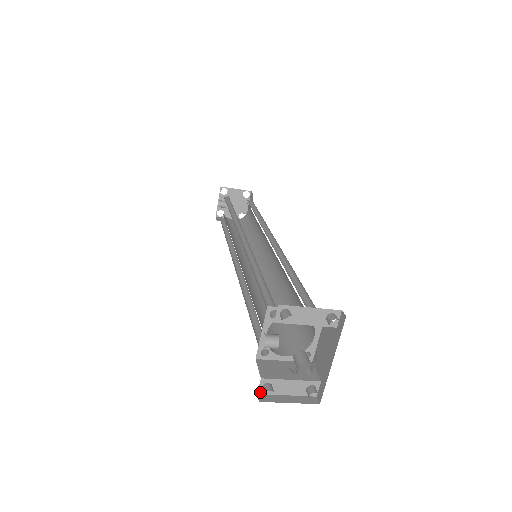
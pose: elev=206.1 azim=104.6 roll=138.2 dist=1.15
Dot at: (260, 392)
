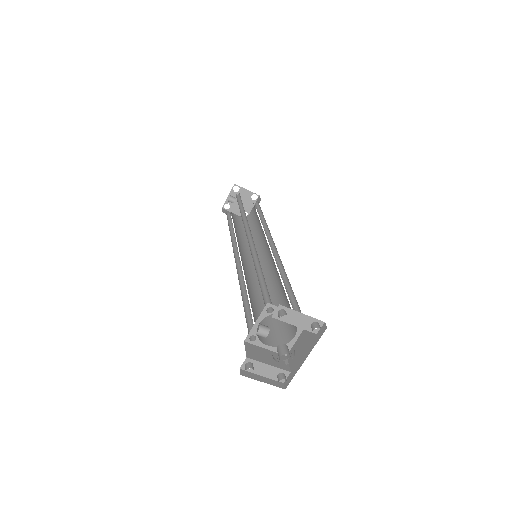
Dot at: (242, 368)
